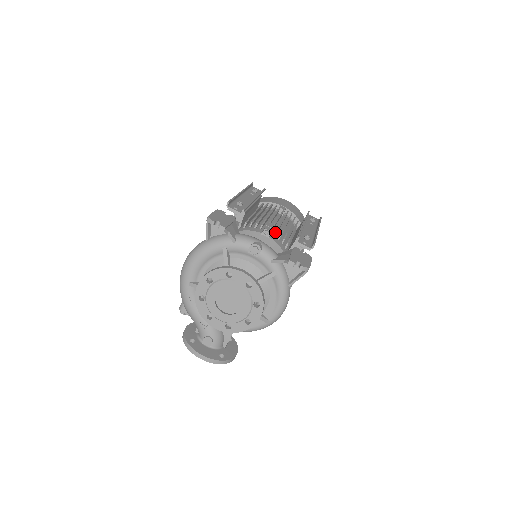
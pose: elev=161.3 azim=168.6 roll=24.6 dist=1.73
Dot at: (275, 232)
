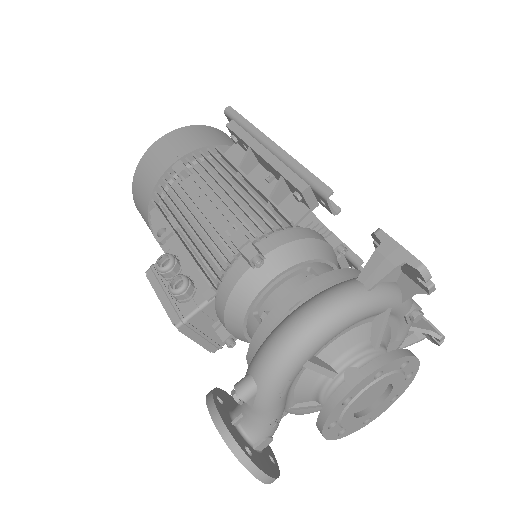
Dot at: occluded
